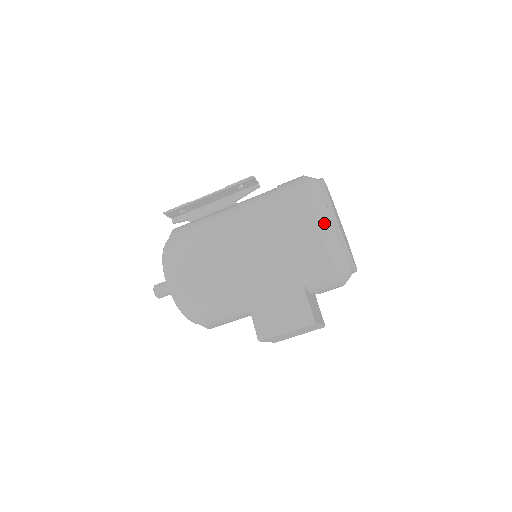
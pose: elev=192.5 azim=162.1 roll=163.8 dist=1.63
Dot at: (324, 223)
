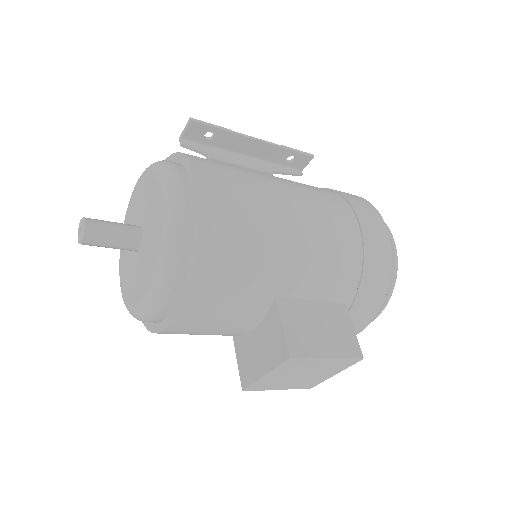
Dot at: (391, 241)
